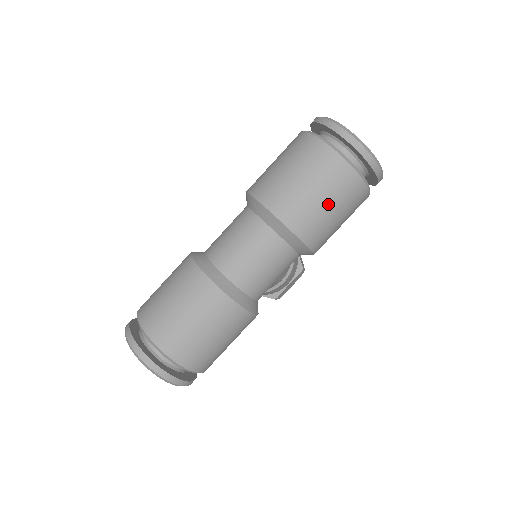
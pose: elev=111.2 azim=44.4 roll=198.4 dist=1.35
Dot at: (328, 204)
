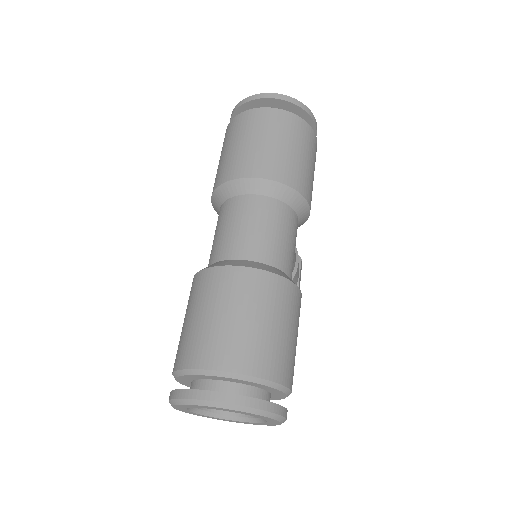
Dot at: (297, 150)
